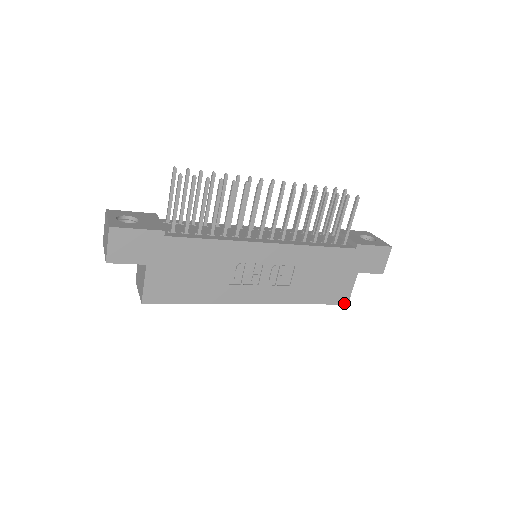
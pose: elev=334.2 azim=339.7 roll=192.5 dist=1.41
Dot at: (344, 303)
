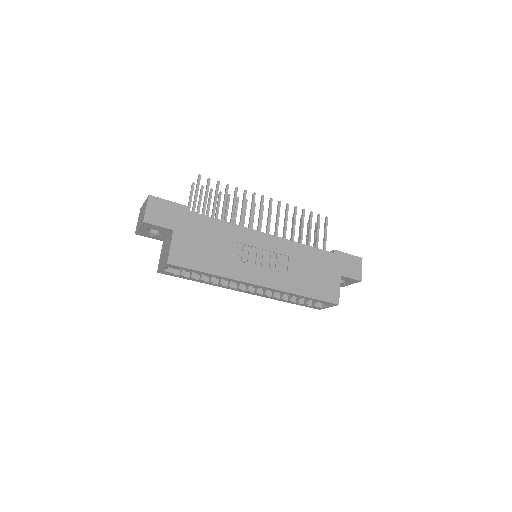
Dot at: (335, 303)
